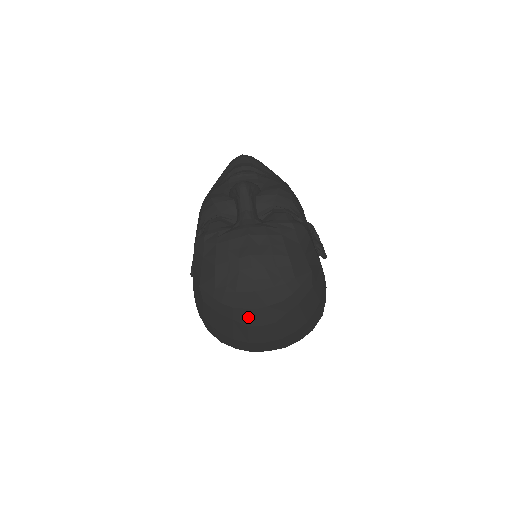
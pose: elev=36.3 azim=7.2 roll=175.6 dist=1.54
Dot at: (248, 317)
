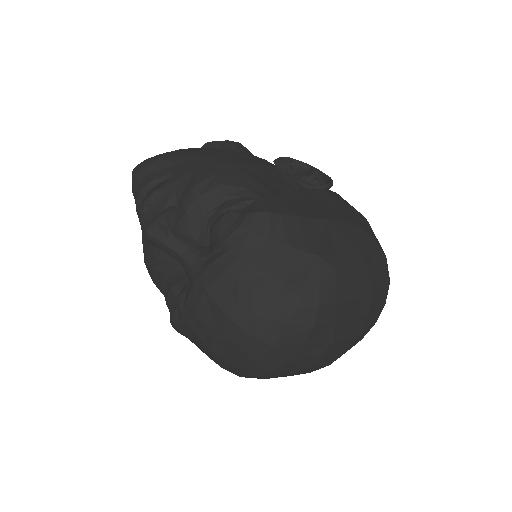
Dot at: (296, 365)
